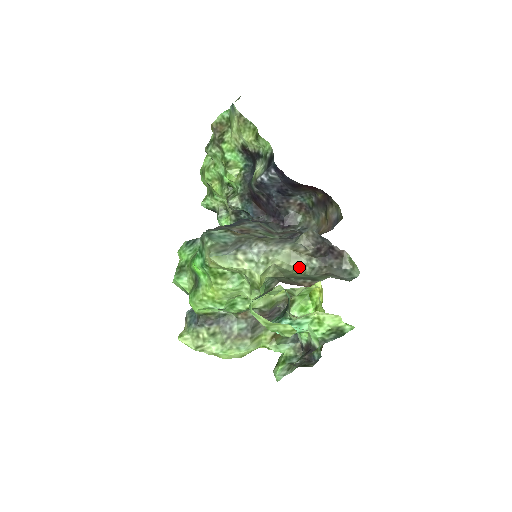
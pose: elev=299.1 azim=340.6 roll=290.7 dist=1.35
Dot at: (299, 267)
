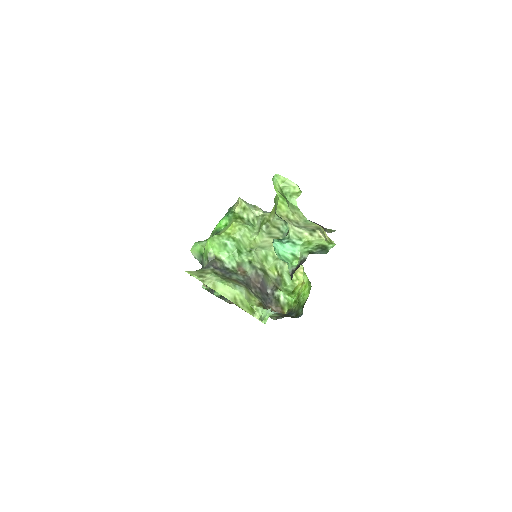
Dot at: occluded
